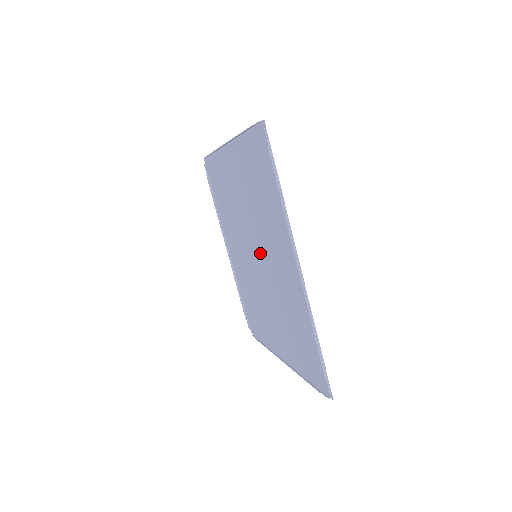
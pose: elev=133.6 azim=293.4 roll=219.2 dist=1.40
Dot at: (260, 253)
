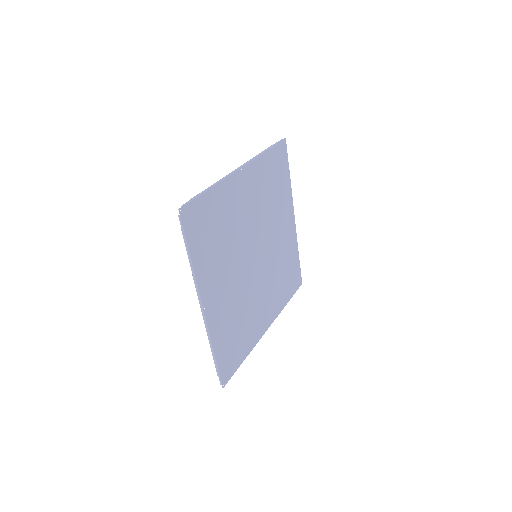
Dot at: (255, 241)
